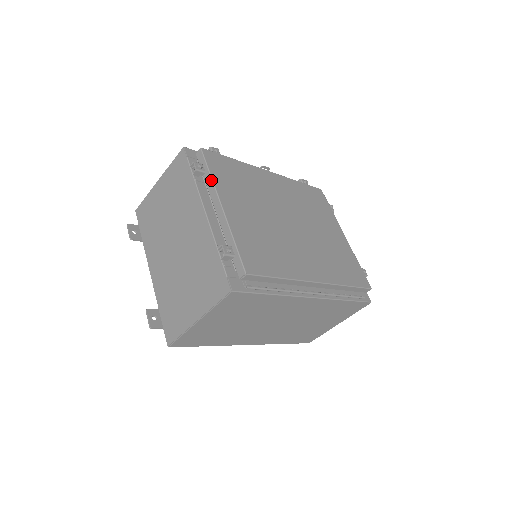
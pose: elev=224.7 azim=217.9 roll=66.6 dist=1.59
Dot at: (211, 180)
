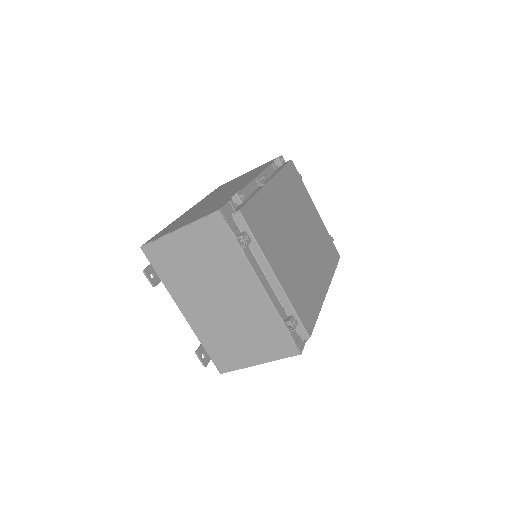
Dot at: (260, 250)
